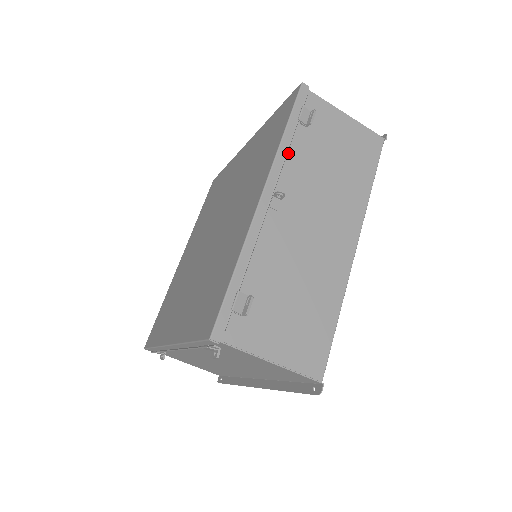
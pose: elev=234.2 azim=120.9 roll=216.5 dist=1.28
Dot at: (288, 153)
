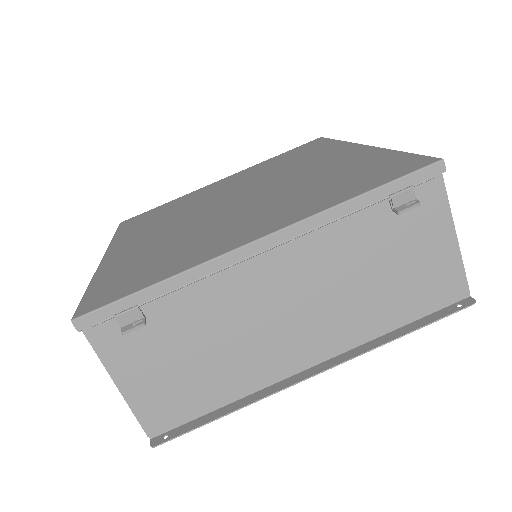
Dot at: occluded
